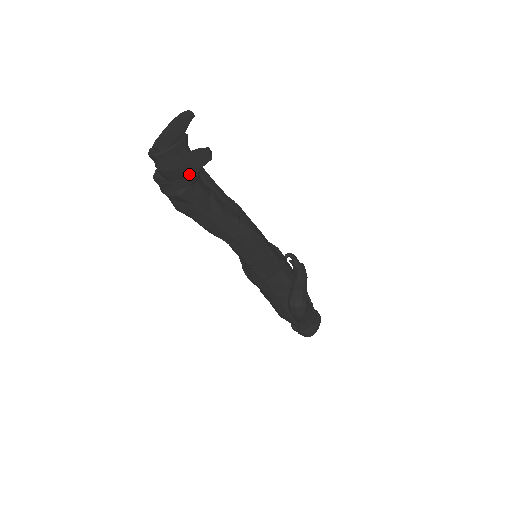
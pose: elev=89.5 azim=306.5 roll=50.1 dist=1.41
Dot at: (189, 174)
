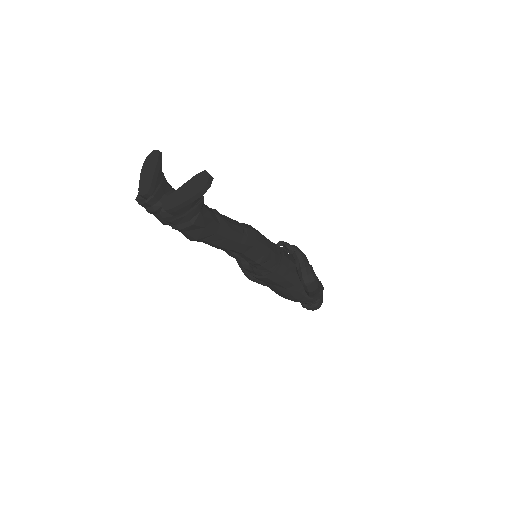
Dot at: (198, 200)
